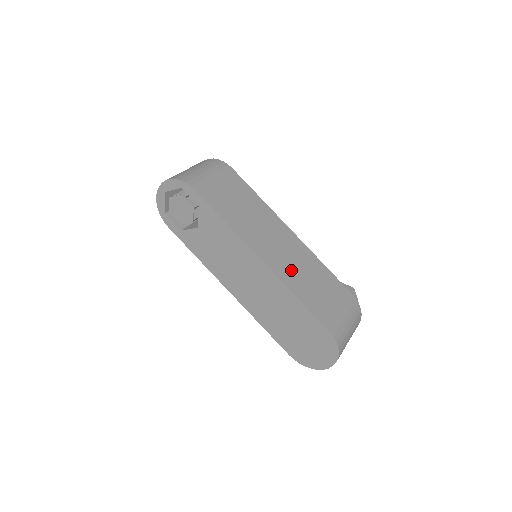
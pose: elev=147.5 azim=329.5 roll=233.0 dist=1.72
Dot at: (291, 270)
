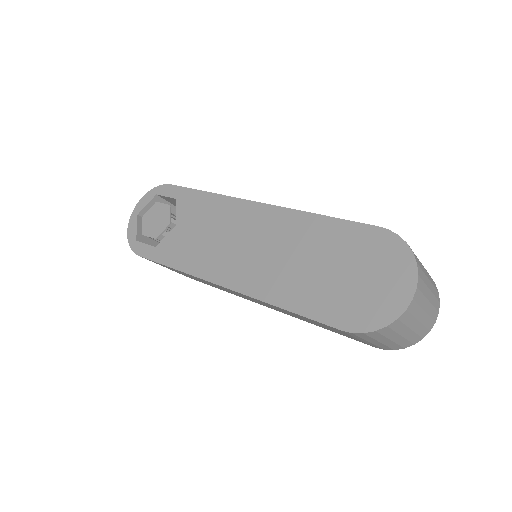
Dot at: occluded
